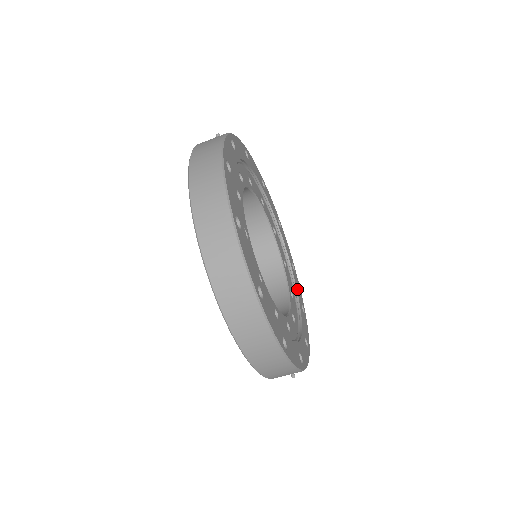
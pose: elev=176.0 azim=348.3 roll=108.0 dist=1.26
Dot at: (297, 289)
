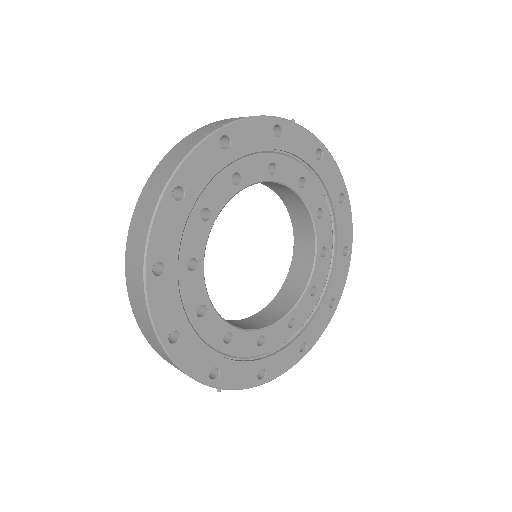
Dot at: (312, 324)
